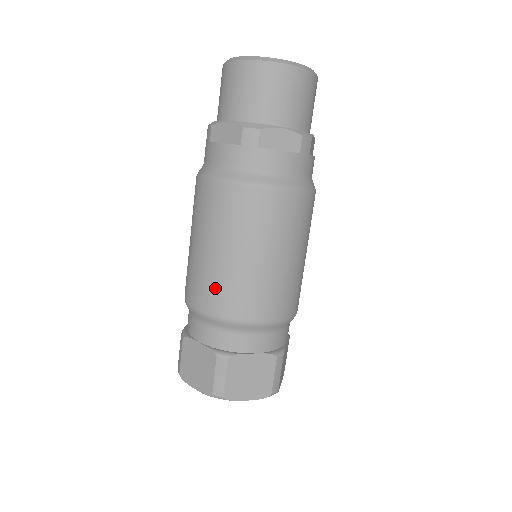
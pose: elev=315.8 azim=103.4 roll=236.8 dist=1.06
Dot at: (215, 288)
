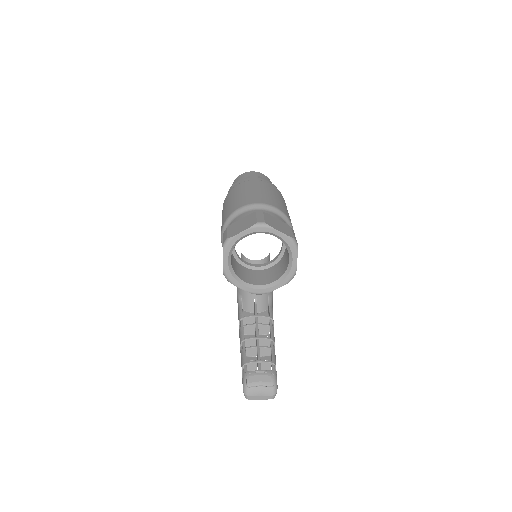
Dot at: (248, 198)
